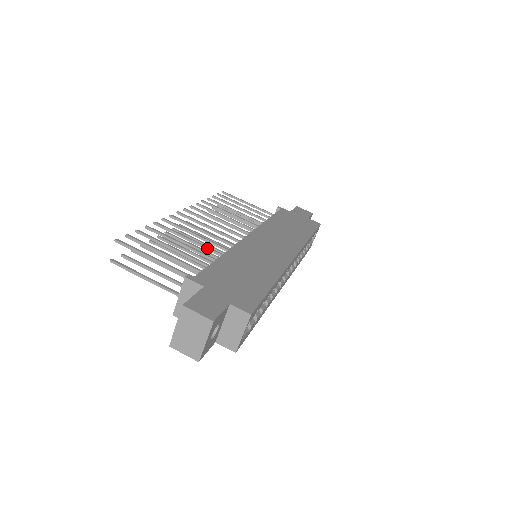
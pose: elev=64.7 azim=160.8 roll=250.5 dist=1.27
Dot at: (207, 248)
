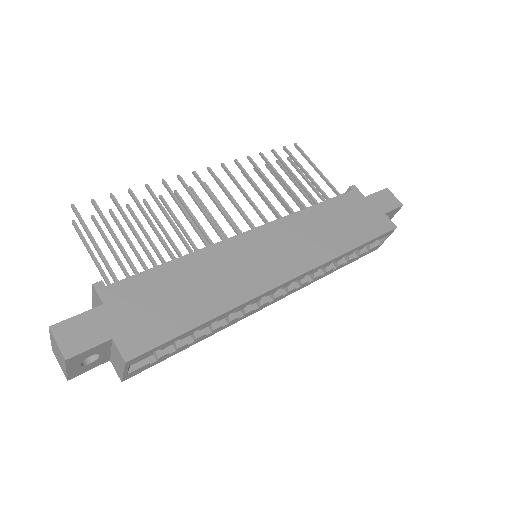
Dot at: (180, 237)
